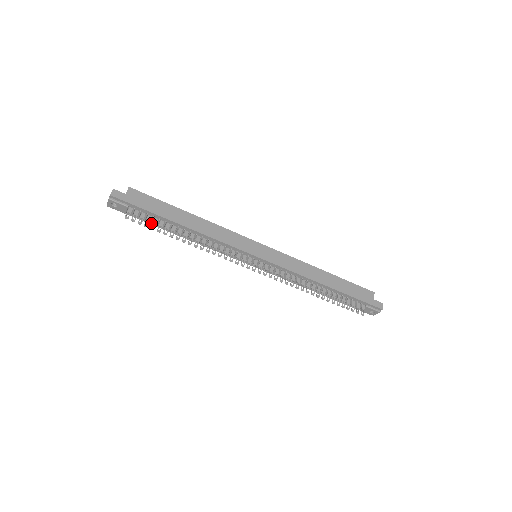
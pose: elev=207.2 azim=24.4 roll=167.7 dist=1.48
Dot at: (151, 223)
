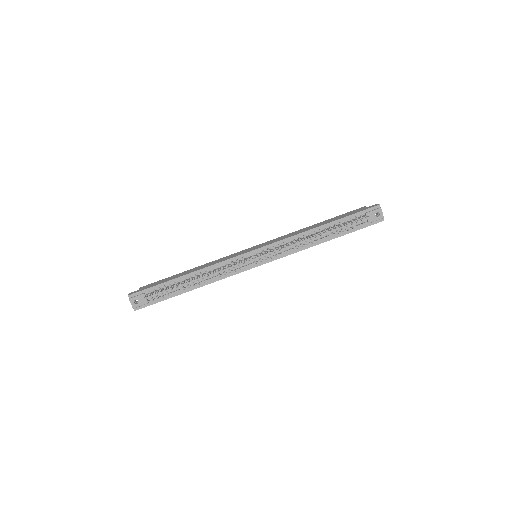
Dot at: (170, 297)
